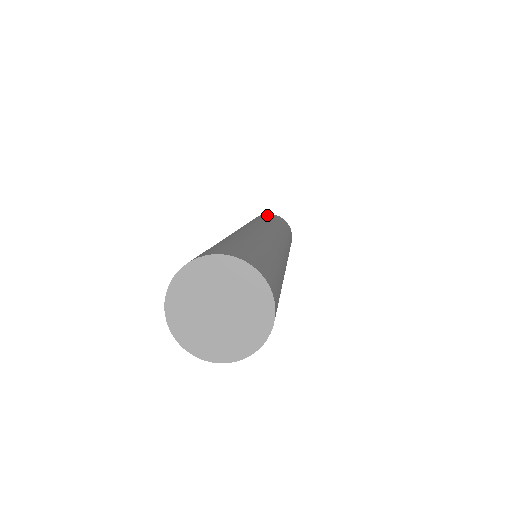
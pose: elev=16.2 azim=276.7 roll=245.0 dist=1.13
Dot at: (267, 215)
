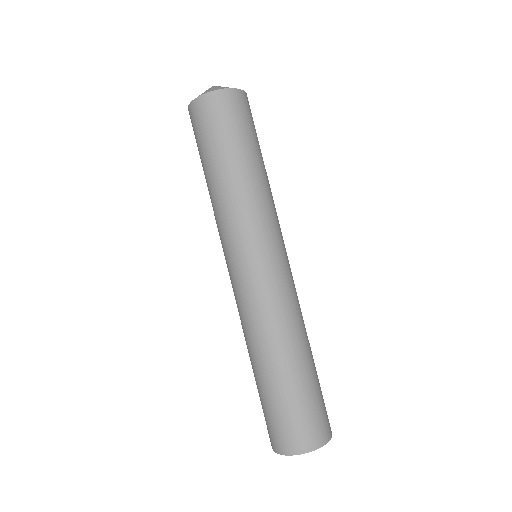
Dot at: (249, 121)
